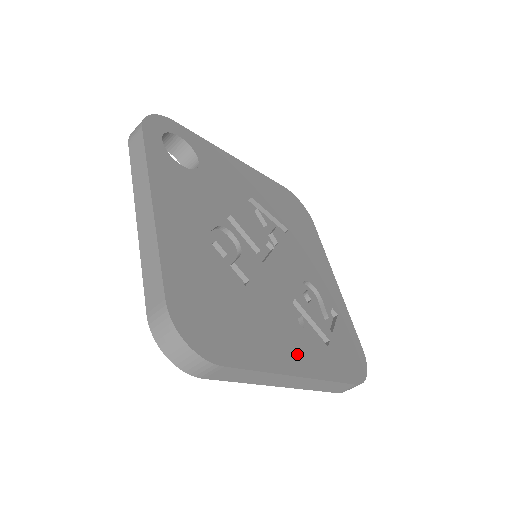
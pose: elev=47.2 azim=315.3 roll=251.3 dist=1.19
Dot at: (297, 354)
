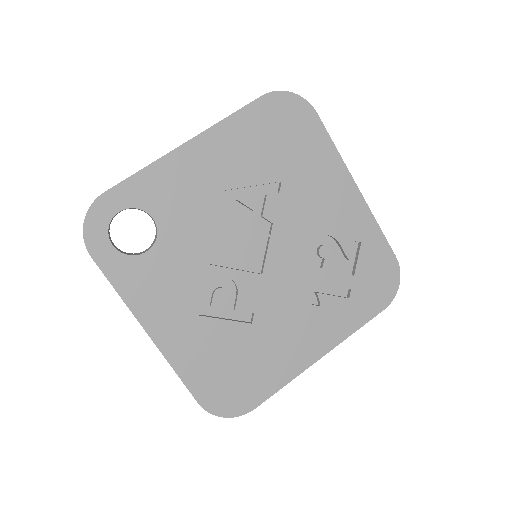
Dot at: (315, 340)
